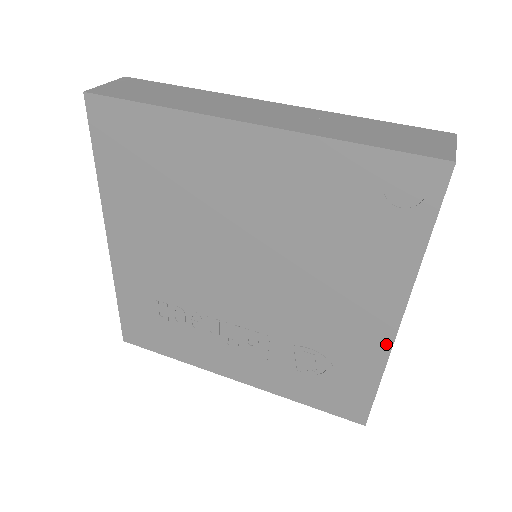
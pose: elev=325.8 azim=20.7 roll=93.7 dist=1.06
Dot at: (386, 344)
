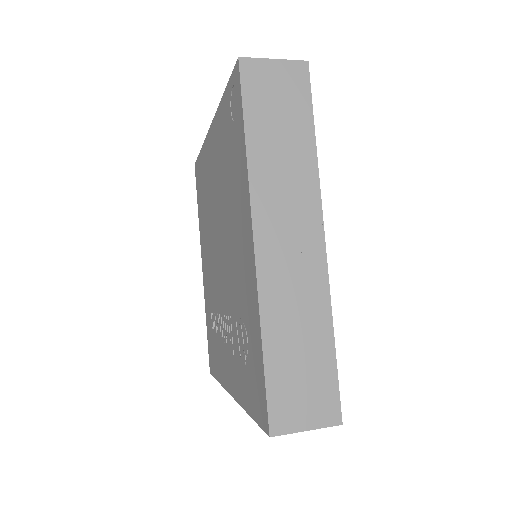
Dot at: (254, 277)
